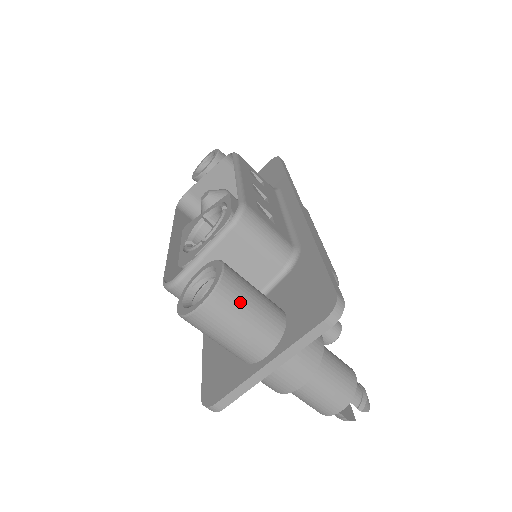
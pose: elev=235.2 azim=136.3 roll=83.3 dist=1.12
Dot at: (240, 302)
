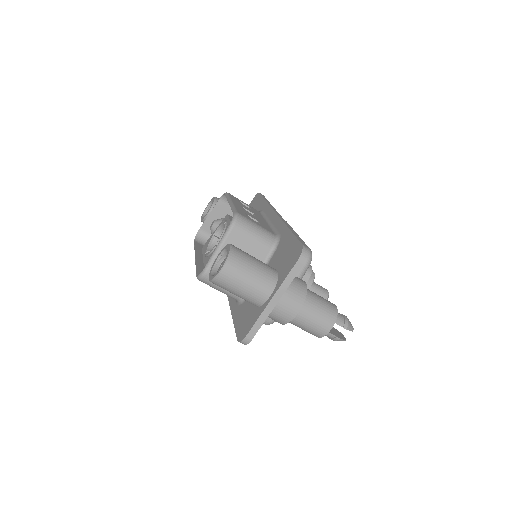
Dot at: (245, 263)
